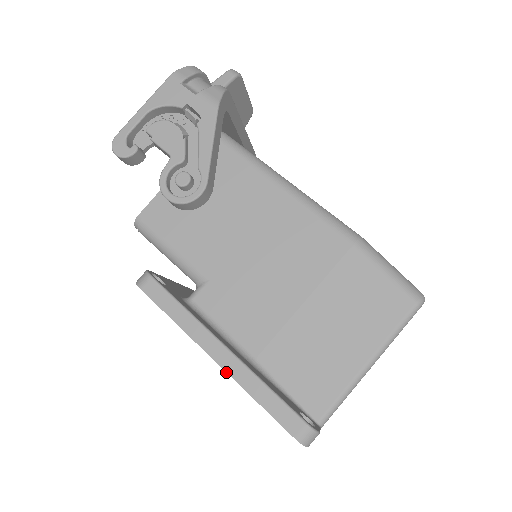
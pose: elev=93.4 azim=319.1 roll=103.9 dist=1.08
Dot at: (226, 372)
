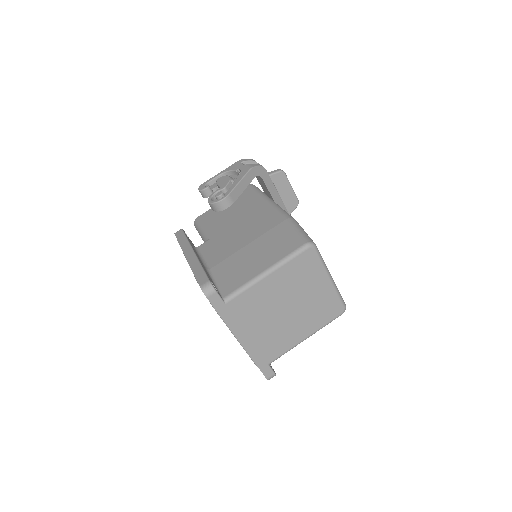
Dot at: (188, 262)
